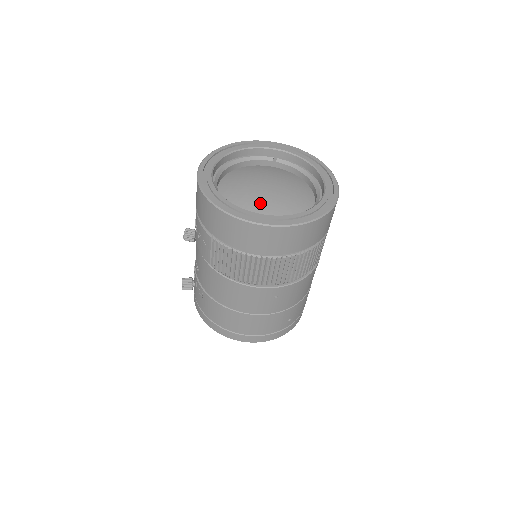
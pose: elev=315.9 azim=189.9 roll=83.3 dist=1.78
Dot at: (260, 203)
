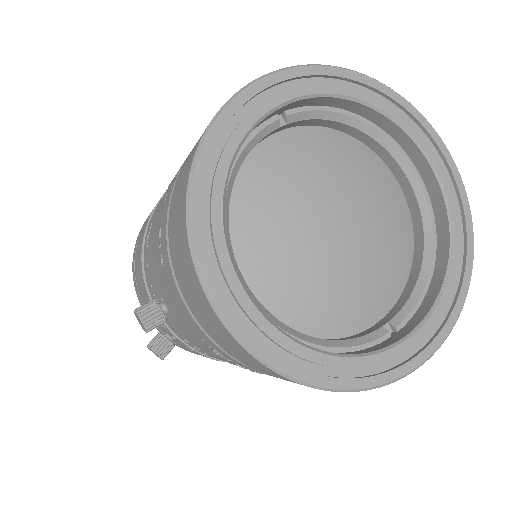
Dot at: (355, 280)
